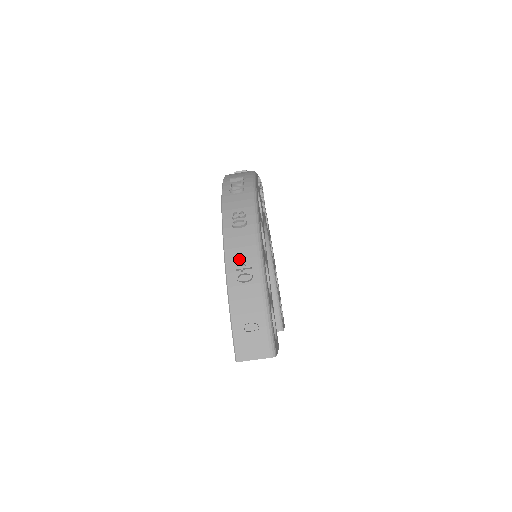
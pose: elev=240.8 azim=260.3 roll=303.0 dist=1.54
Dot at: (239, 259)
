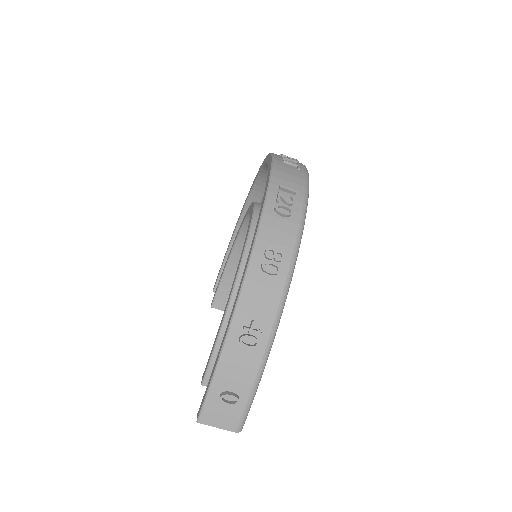
Dot at: (252, 316)
